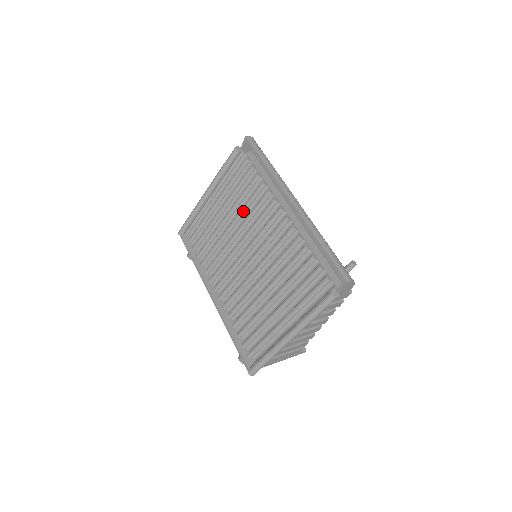
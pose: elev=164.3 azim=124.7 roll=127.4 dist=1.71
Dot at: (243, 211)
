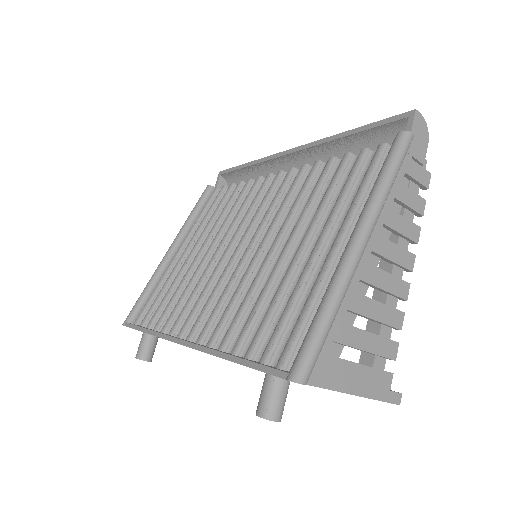
Dot at: (226, 220)
